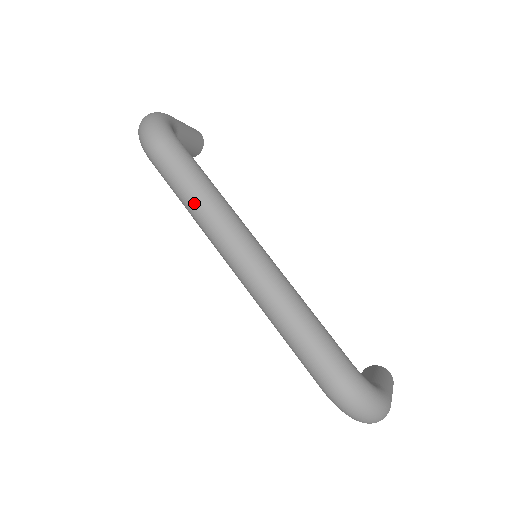
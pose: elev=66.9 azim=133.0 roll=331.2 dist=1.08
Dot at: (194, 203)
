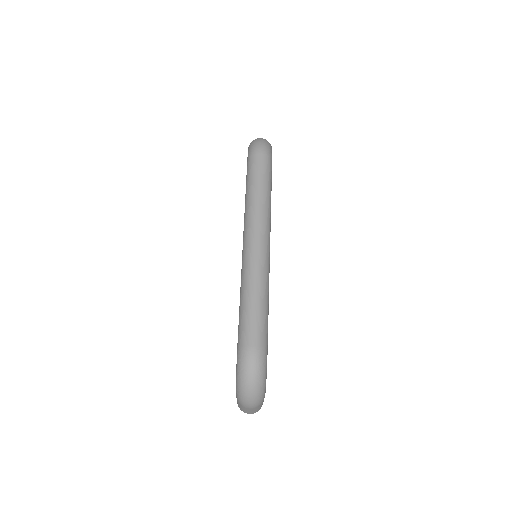
Dot at: (256, 195)
